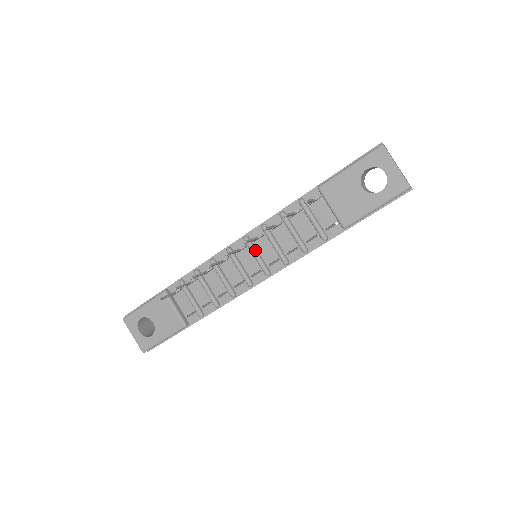
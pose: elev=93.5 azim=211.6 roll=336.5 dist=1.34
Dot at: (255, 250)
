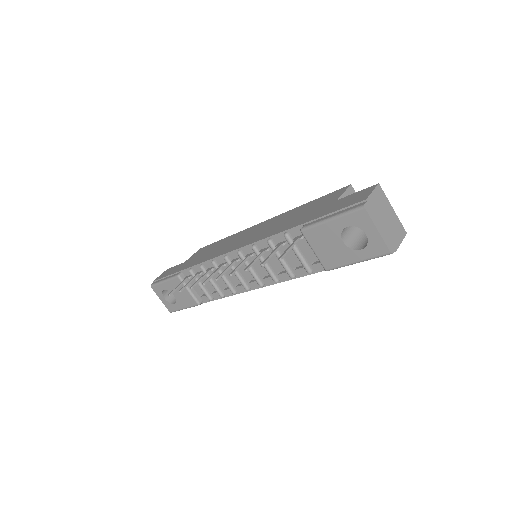
Dot at: occluded
